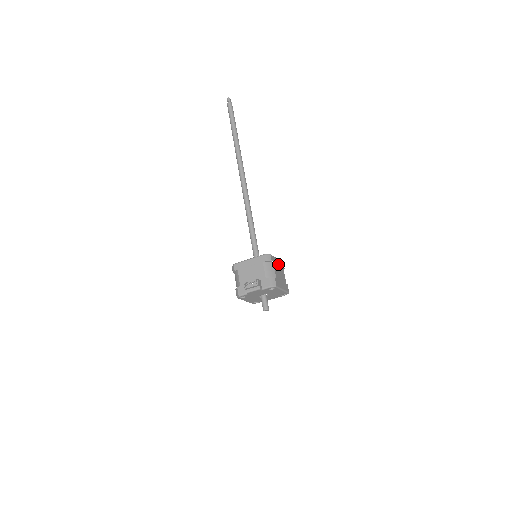
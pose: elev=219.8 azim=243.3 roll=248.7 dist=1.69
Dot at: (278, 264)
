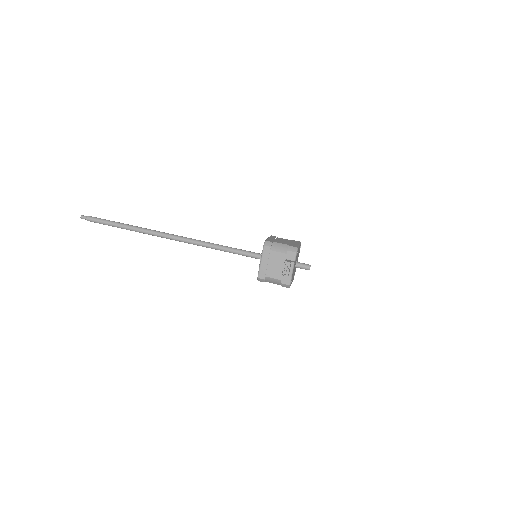
Dot at: (274, 239)
